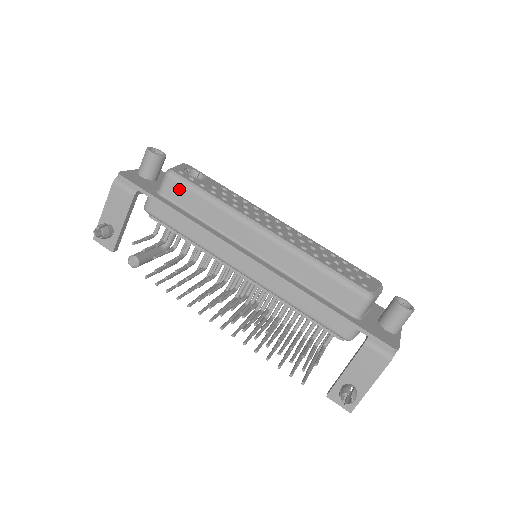
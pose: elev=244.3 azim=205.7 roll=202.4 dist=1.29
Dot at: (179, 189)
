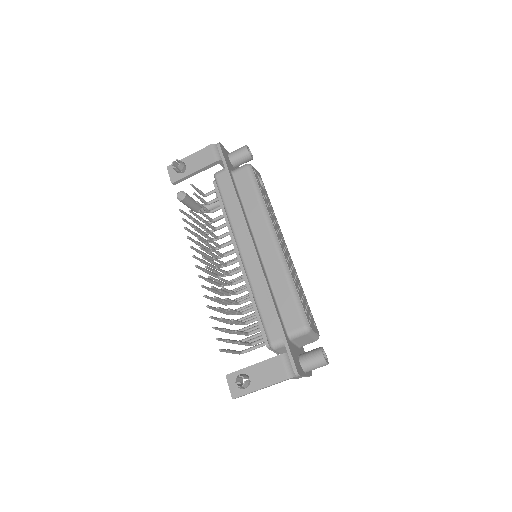
Dot at: (246, 178)
